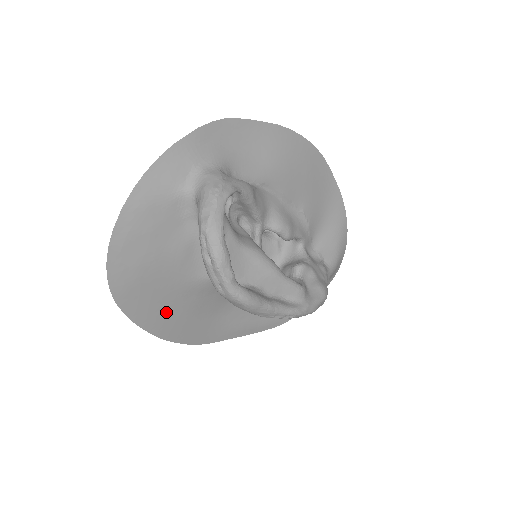
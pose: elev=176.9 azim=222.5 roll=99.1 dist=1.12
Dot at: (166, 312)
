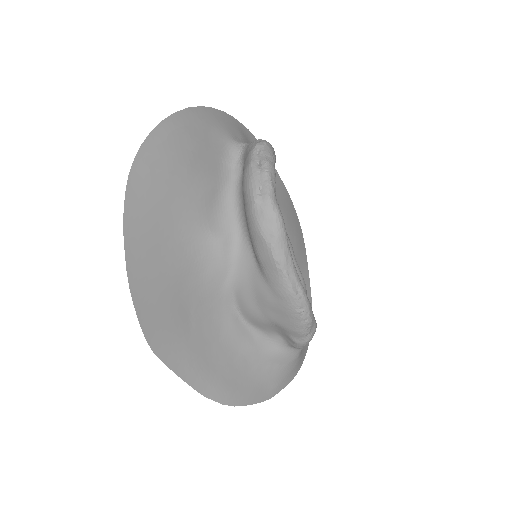
Dot at: (156, 244)
